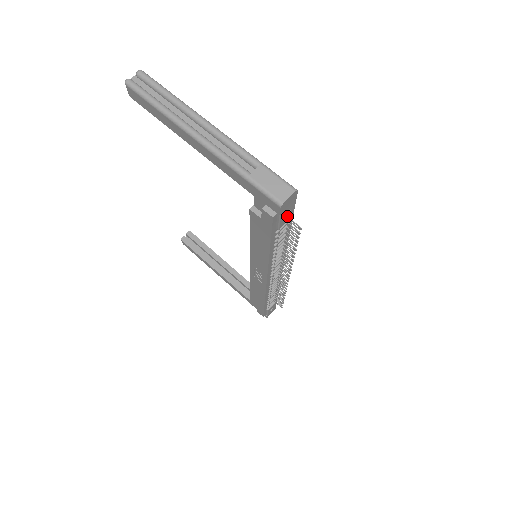
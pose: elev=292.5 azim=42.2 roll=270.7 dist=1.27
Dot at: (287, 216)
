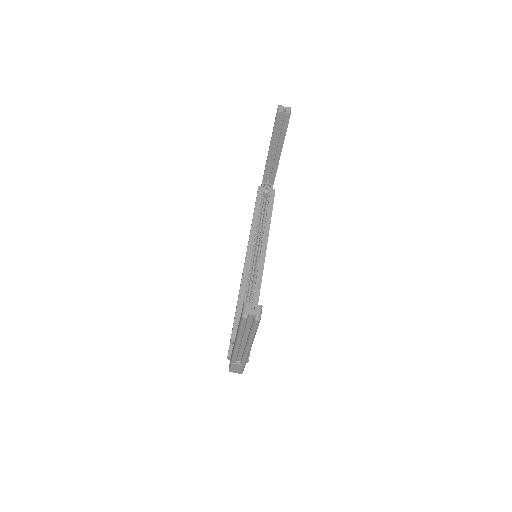
Dot at: occluded
